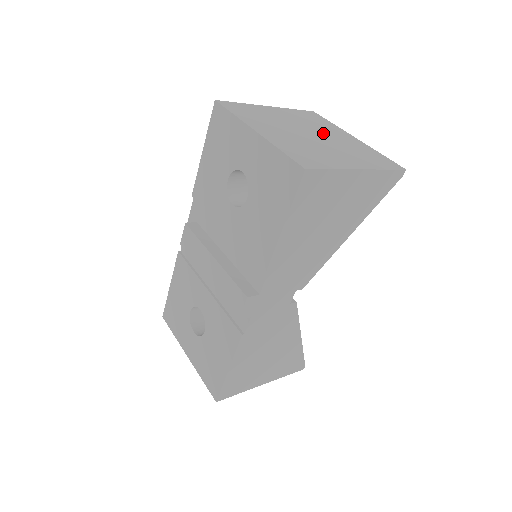
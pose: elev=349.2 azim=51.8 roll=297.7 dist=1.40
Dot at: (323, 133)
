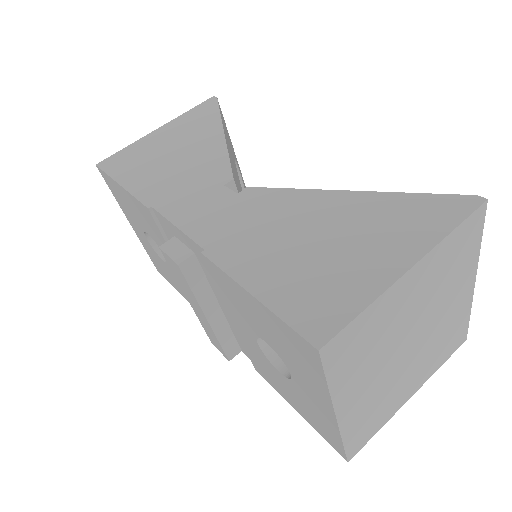
Dot at: (435, 316)
